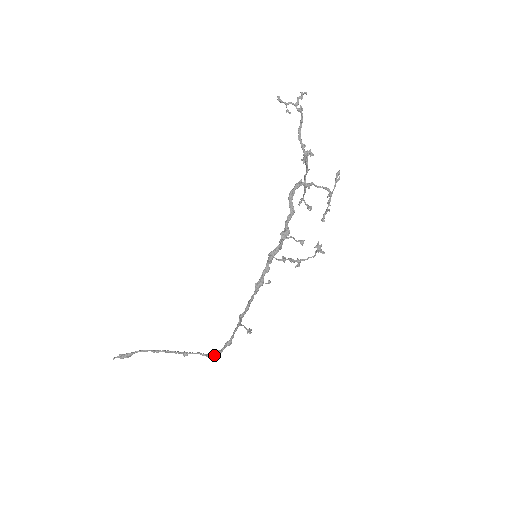
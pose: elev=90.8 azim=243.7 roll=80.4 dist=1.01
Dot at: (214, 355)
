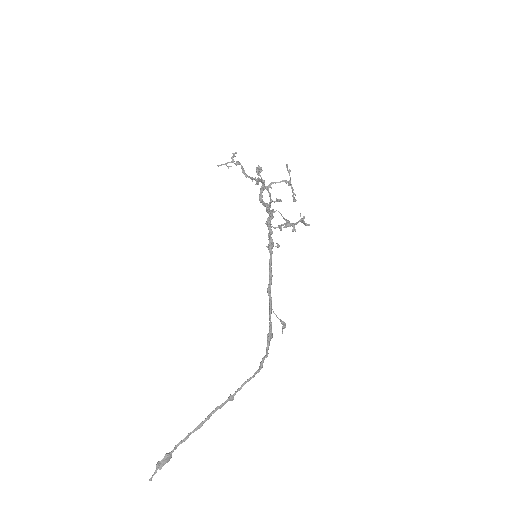
Dot at: (261, 365)
